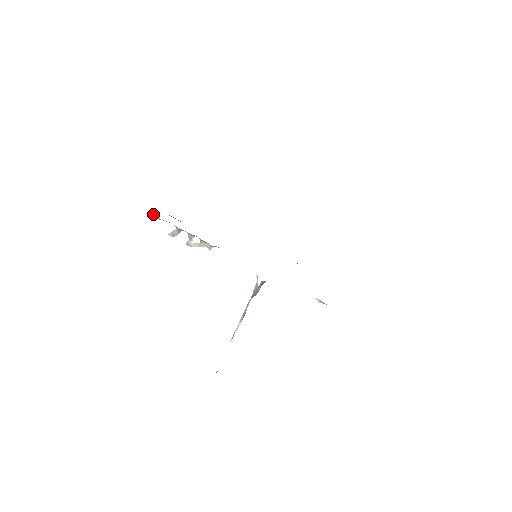
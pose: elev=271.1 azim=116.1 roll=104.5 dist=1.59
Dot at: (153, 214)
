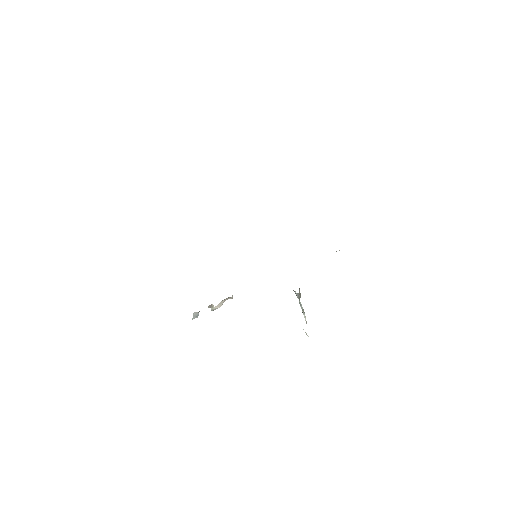
Dot at: occluded
